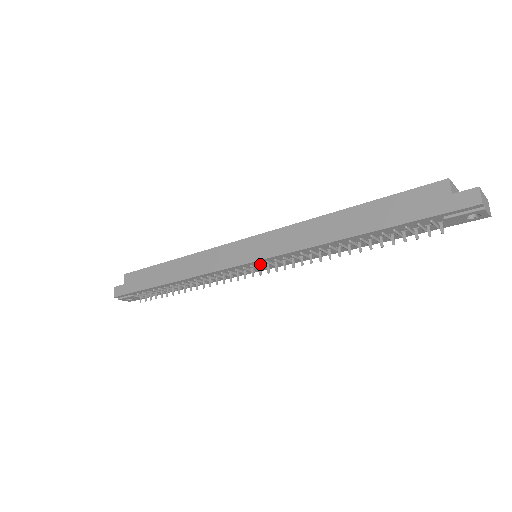
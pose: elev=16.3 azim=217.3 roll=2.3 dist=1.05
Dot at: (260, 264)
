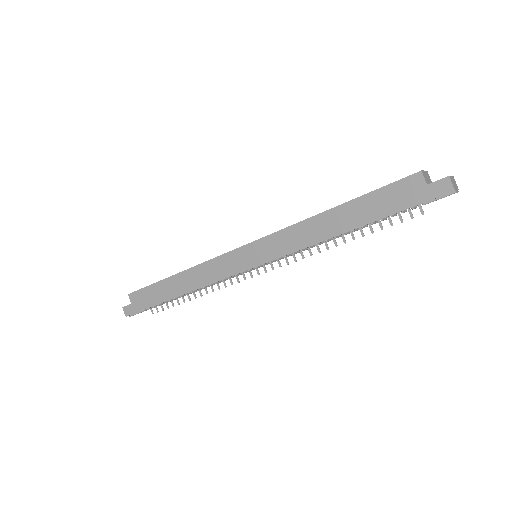
Dot at: (264, 265)
